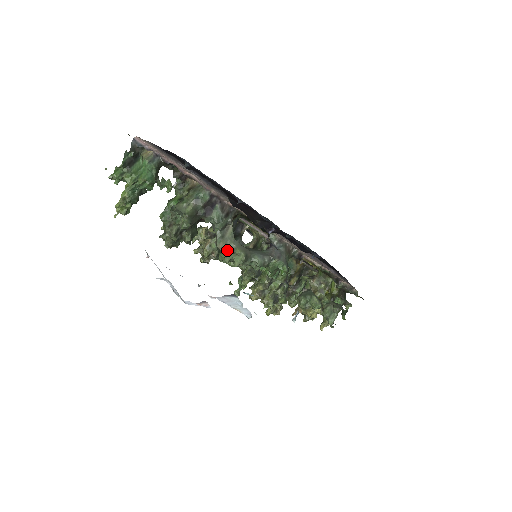
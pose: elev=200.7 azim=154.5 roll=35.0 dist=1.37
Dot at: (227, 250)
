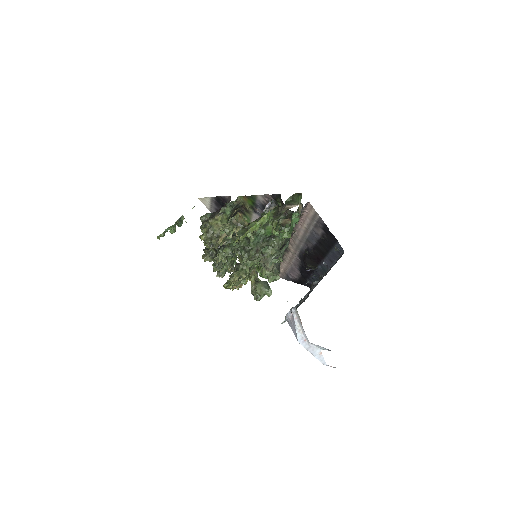
Dot at: (274, 272)
